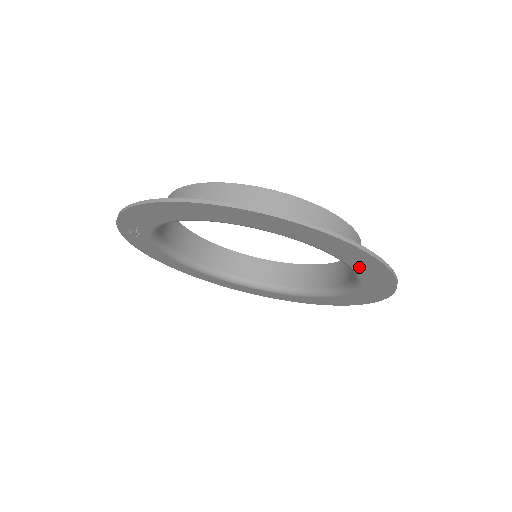
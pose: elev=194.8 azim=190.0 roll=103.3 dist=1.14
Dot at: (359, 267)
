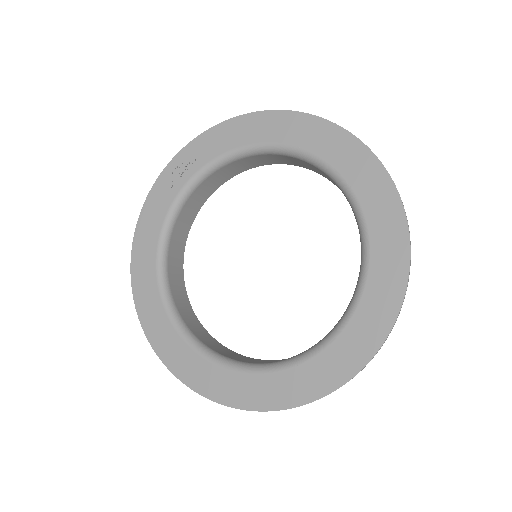
Dot at: (378, 252)
